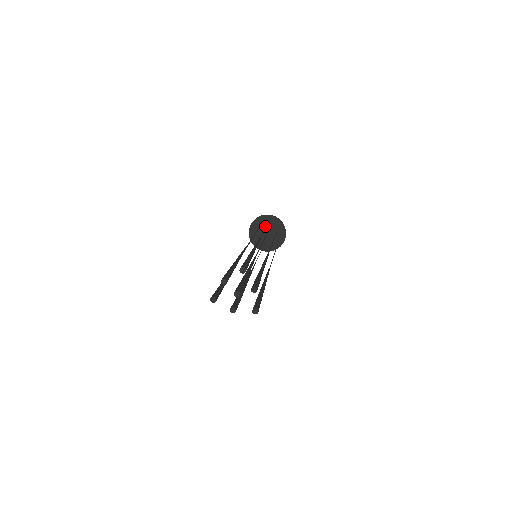
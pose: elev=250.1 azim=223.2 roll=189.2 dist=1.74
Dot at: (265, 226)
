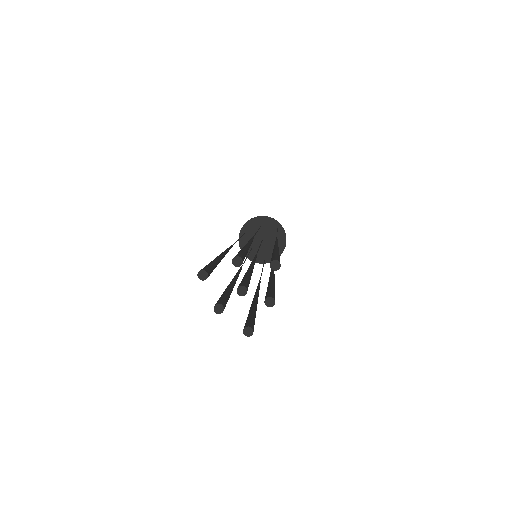
Dot at: (266, 231)
